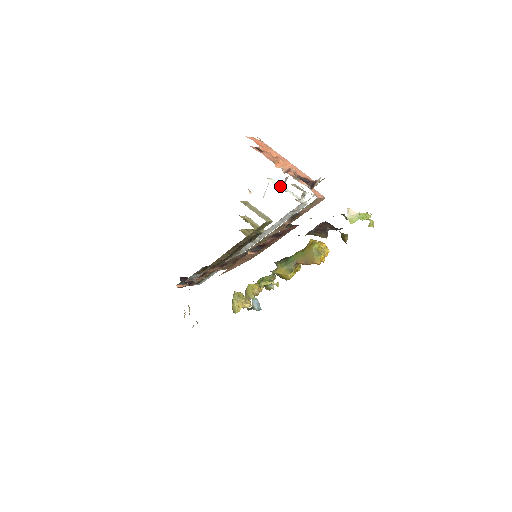
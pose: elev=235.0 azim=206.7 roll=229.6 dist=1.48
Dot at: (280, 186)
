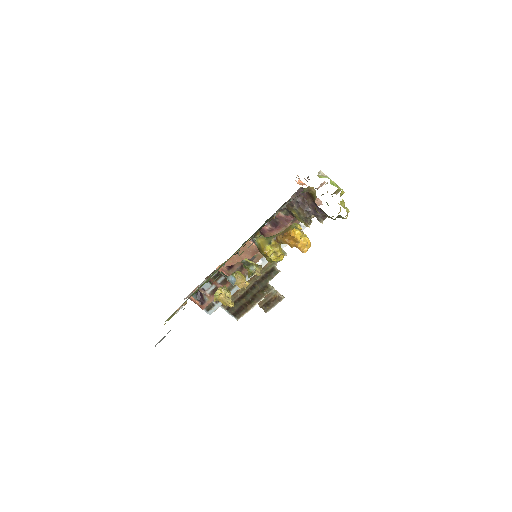
Dot at: occluded
